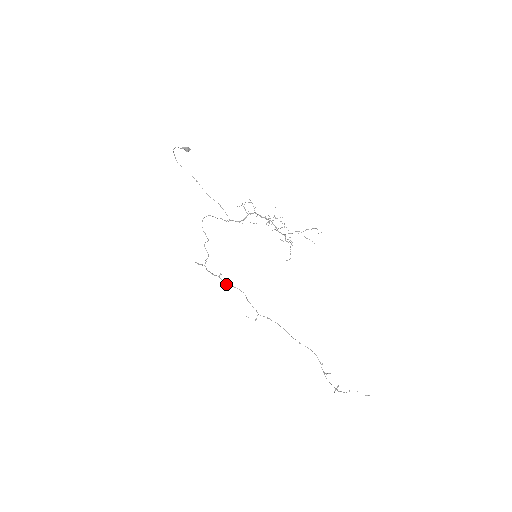
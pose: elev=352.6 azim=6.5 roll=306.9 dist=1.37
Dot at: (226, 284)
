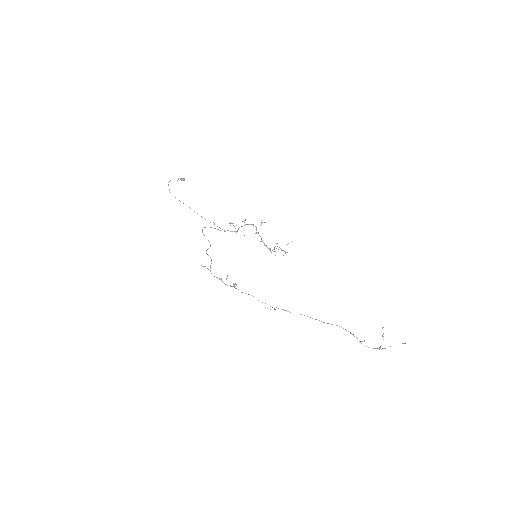
Dot at: occluded
